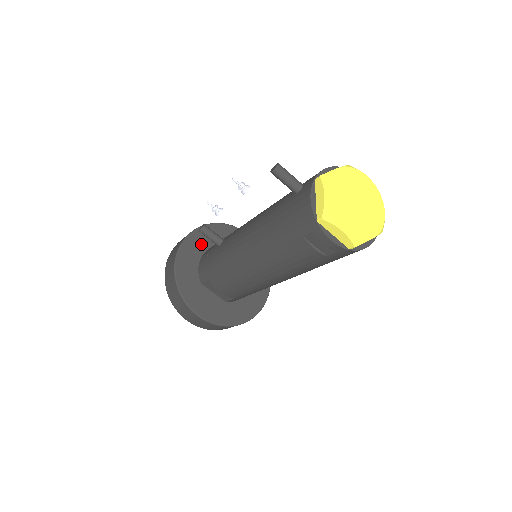
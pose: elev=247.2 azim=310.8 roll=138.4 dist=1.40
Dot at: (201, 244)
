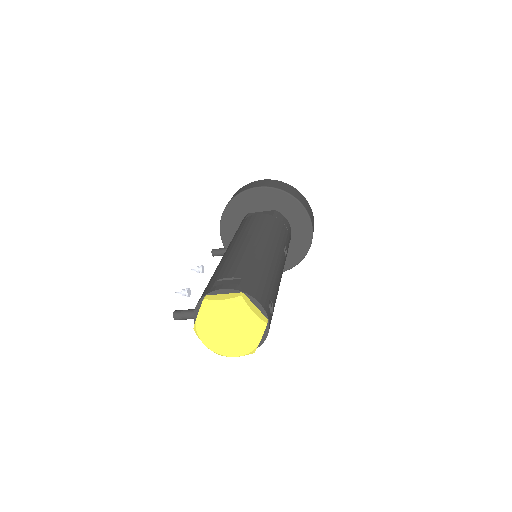
Dot at: (233, 229)
